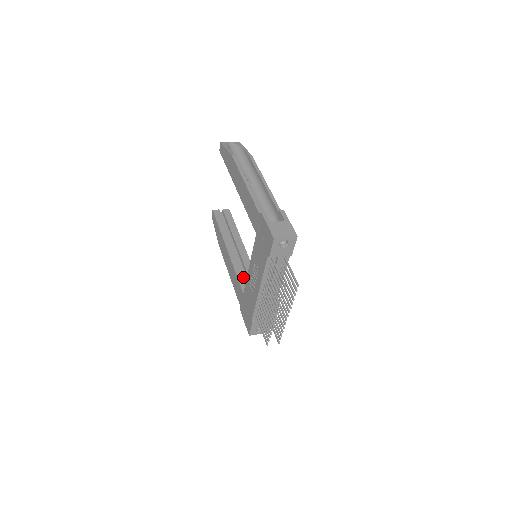
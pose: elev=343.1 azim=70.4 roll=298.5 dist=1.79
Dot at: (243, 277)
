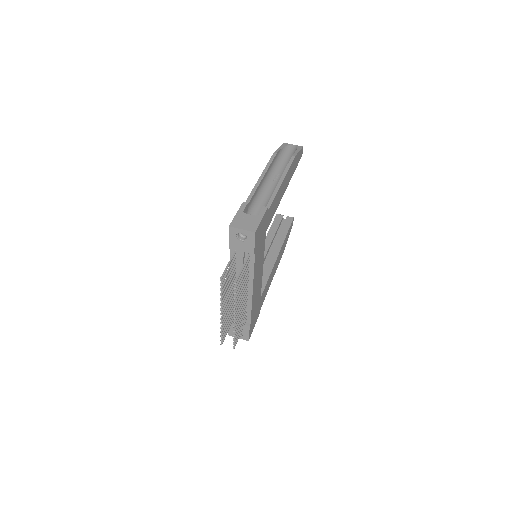
Dot at: occluded
